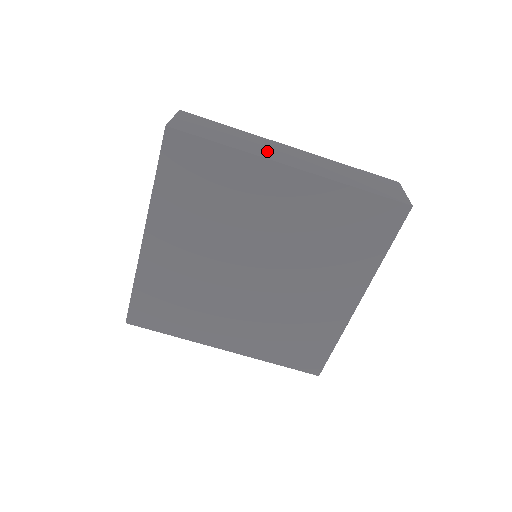
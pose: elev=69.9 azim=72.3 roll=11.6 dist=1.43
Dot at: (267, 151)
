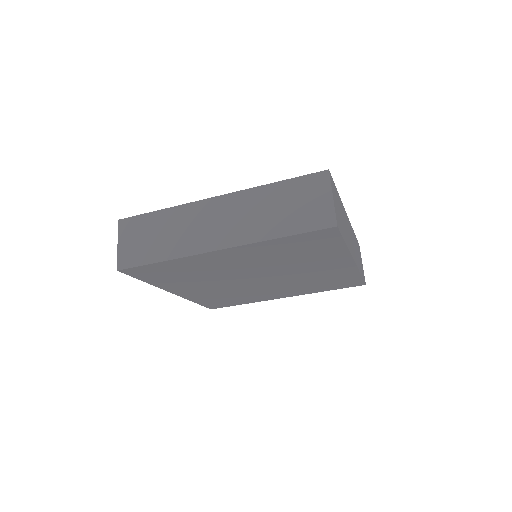
Dot at: (194, 236)
